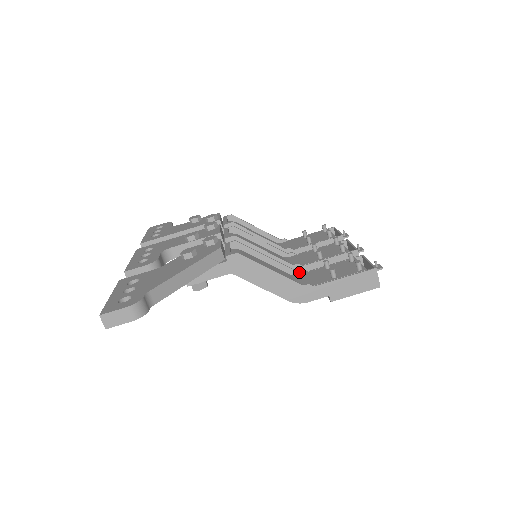
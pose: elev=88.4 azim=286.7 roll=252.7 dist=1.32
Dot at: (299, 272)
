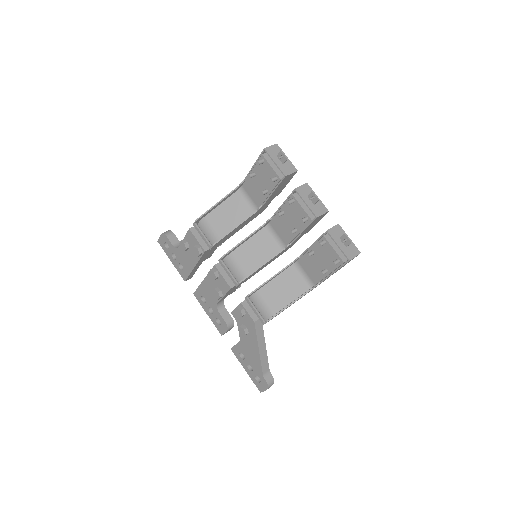
Dot at: (296, 260)
